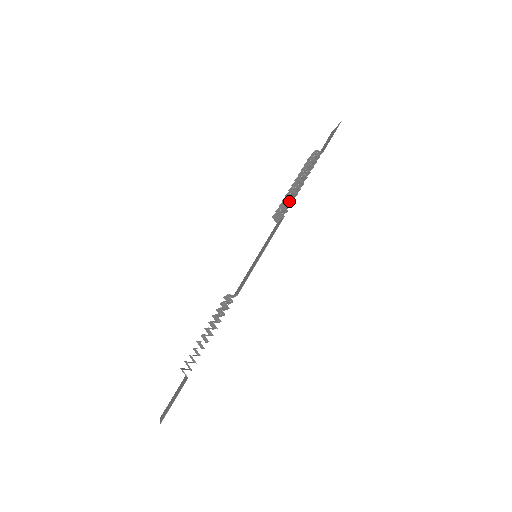
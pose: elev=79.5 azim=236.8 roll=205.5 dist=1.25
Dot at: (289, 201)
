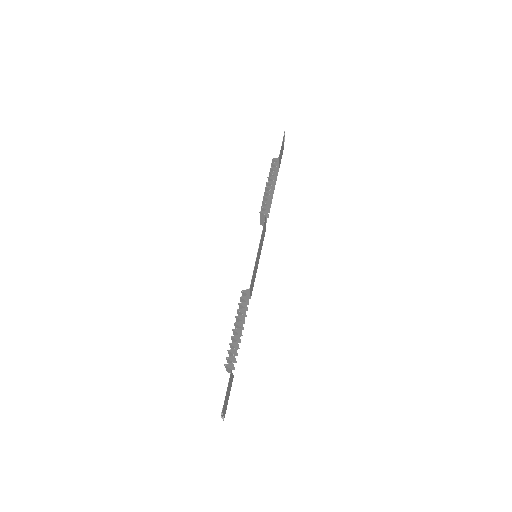
Dot at: occluded
